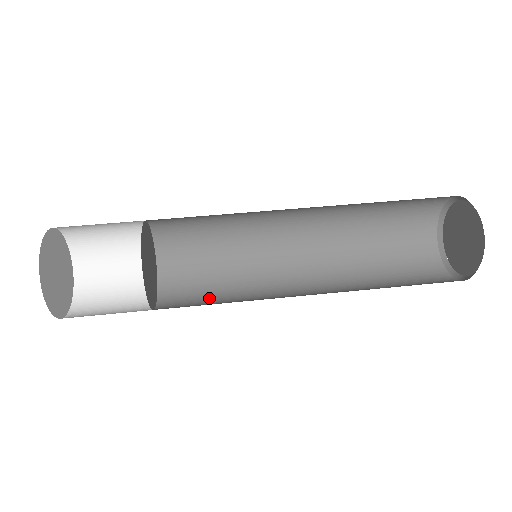
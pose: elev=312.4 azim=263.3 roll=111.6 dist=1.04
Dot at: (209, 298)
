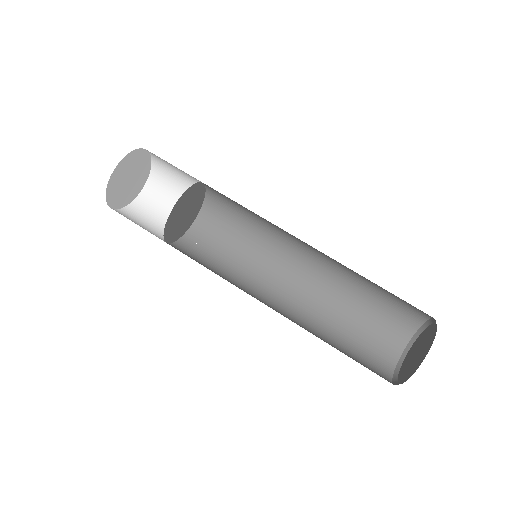
Dot at: (225, 245)
